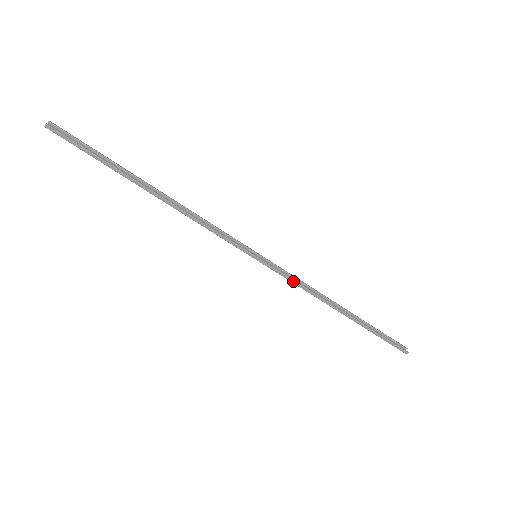
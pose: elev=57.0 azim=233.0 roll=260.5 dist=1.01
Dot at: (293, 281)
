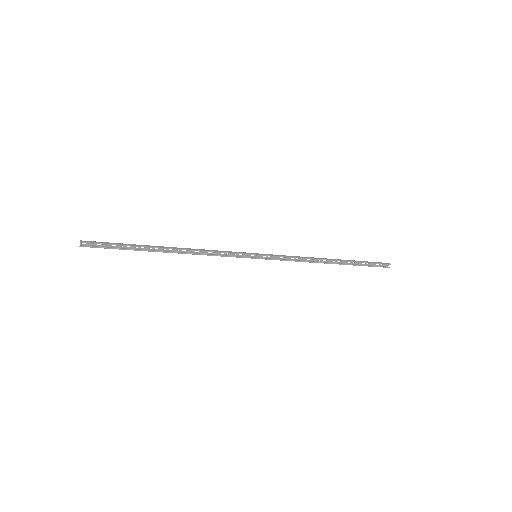
Dot at: (287, 260)
